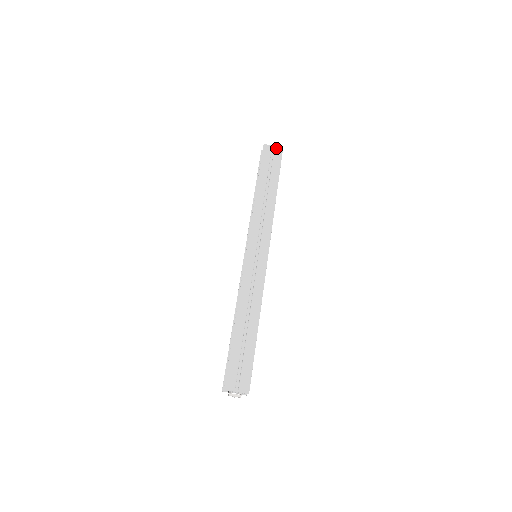
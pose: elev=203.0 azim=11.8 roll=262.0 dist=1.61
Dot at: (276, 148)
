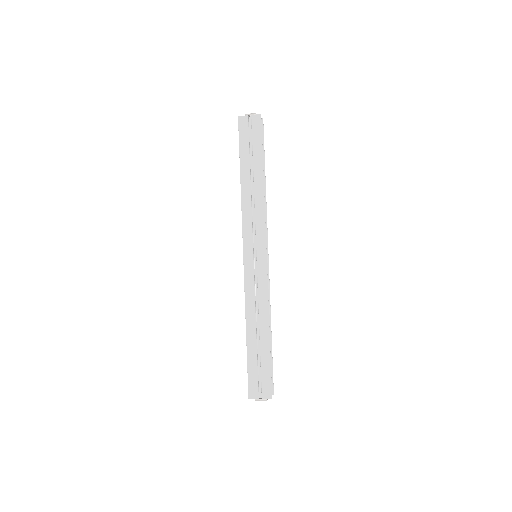
Dot at: (253, 117)
